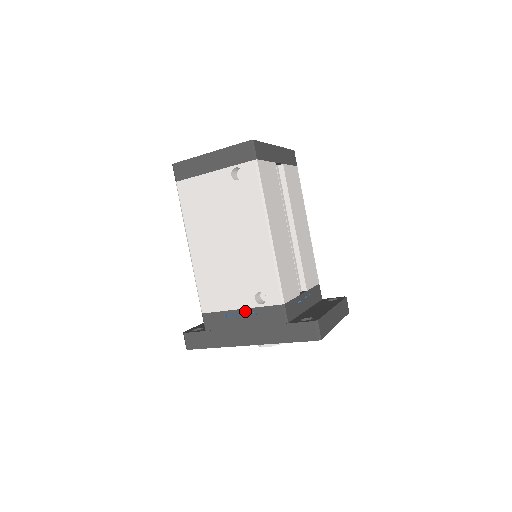
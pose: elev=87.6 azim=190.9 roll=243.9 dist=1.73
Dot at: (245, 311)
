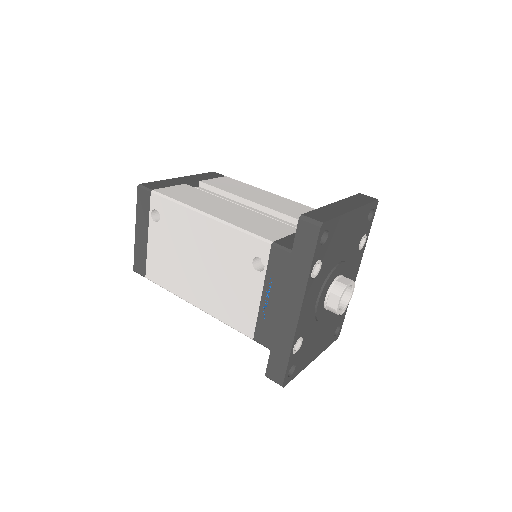
Dot at: (265, 291)
